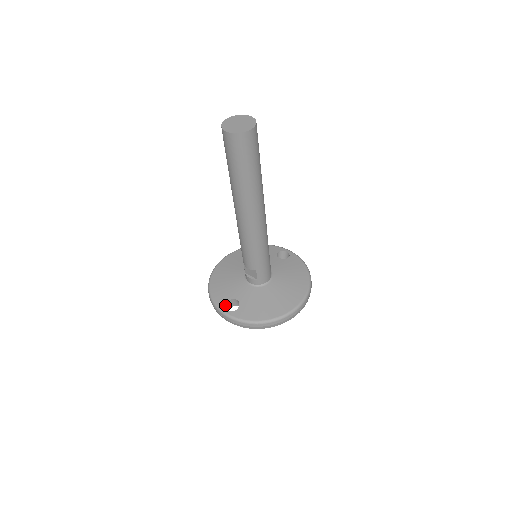
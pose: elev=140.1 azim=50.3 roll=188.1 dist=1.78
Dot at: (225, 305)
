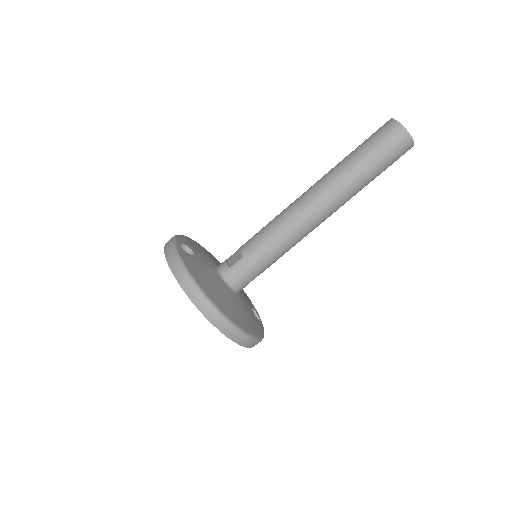
Dot at: (183, 243)
